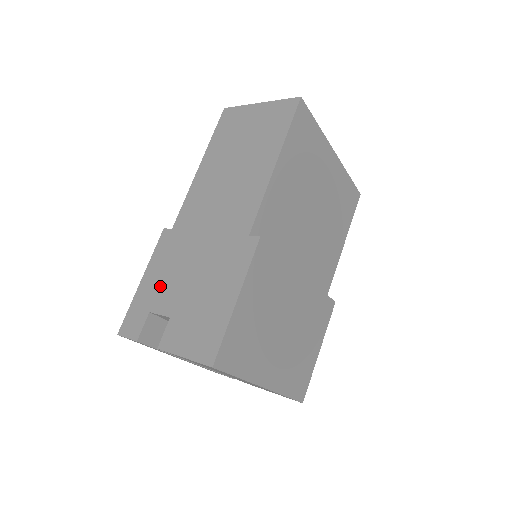
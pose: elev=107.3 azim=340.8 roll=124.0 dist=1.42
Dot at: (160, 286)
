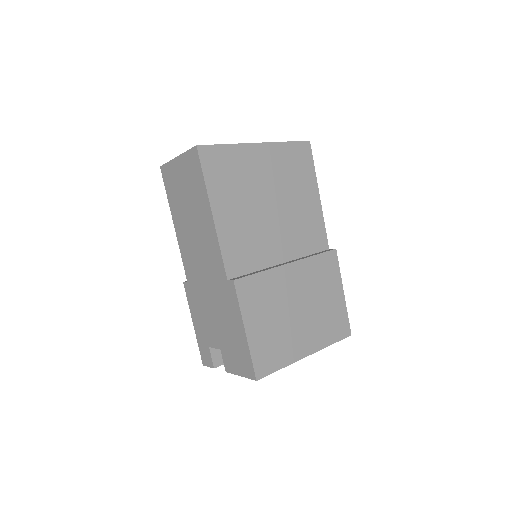
Dot at: (204, 327)
